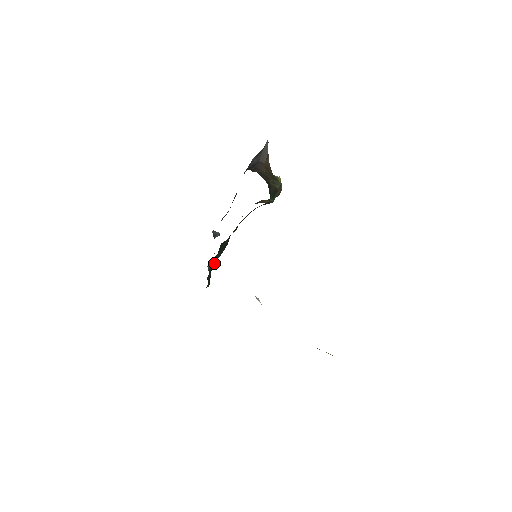
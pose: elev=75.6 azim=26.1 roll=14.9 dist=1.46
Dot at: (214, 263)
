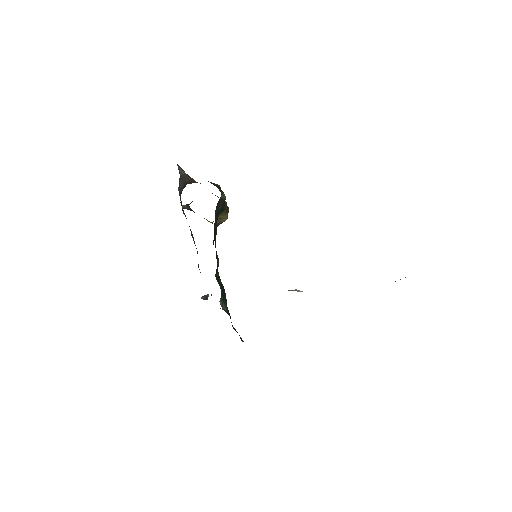
Dot at: (226, 308)
